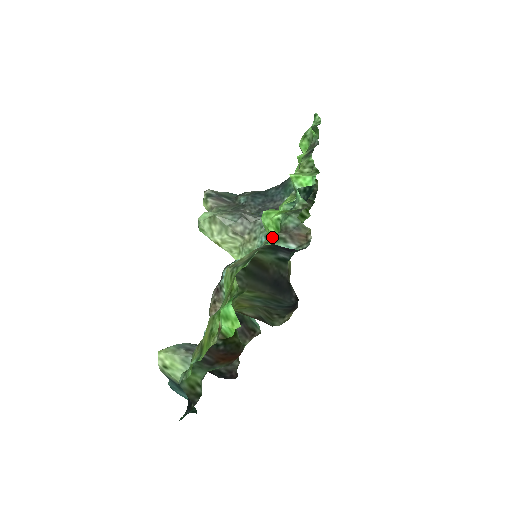
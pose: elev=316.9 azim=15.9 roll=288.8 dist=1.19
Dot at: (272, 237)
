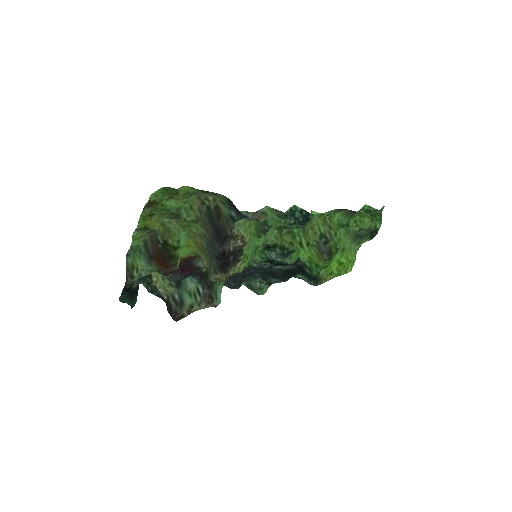
Dot at: (255, 223)
